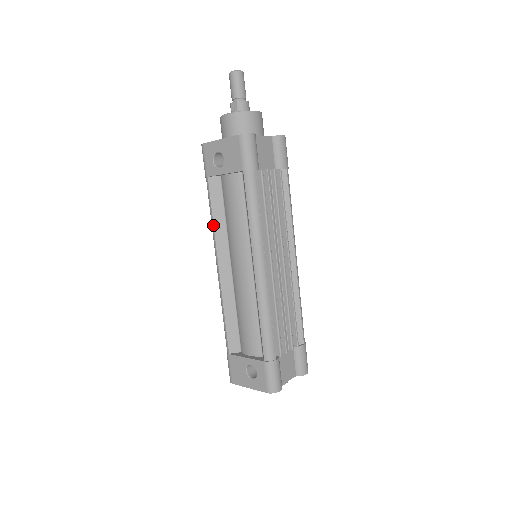
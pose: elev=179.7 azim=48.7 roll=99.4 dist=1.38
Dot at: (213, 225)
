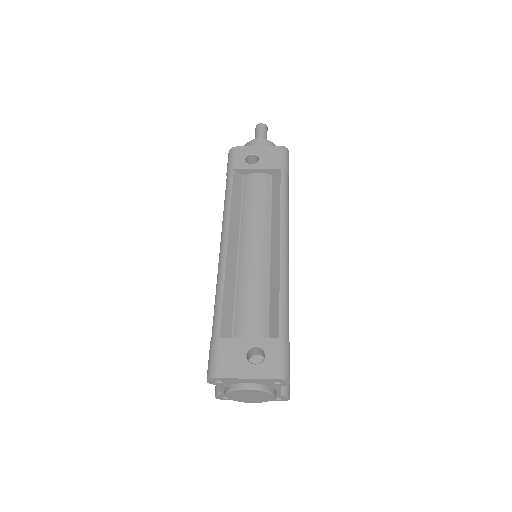
Dot at: (230, 206)
